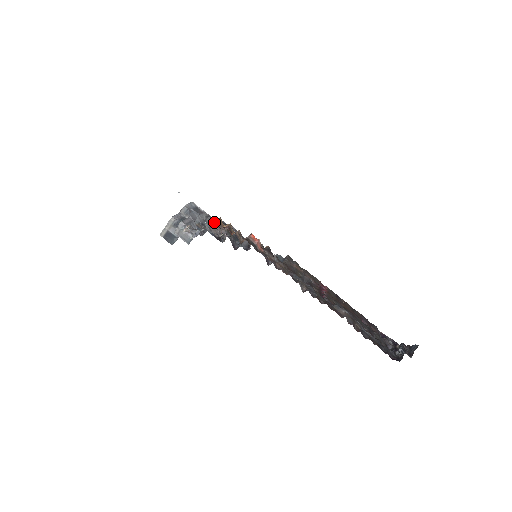
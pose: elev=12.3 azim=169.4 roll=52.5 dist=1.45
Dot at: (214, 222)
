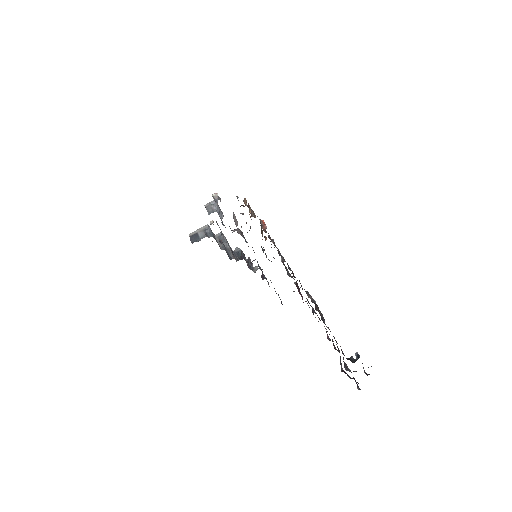
Dot at: occluded
